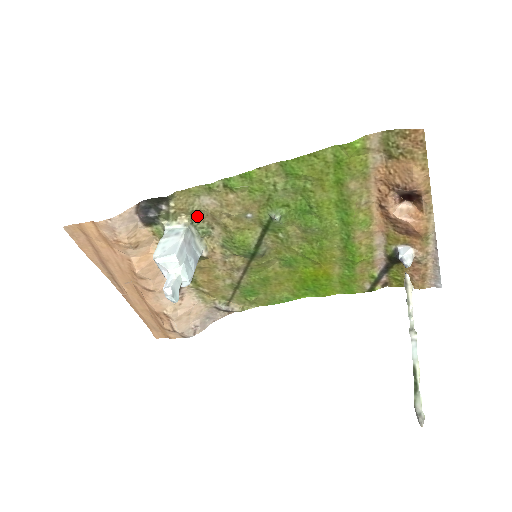
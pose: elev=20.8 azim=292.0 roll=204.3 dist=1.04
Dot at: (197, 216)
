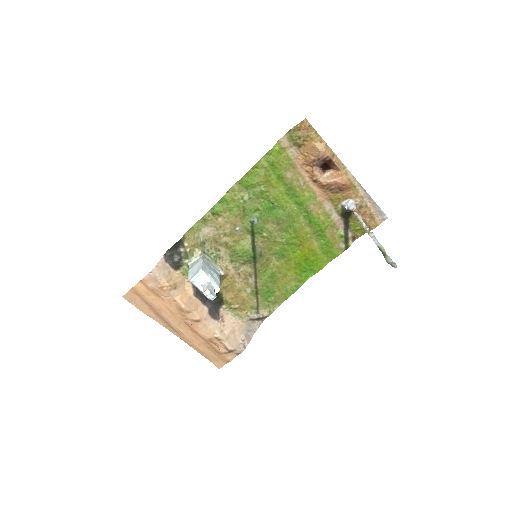
Dot at: (205, 246)
